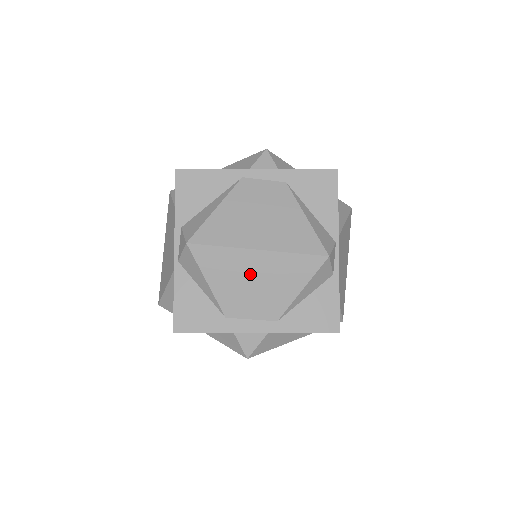
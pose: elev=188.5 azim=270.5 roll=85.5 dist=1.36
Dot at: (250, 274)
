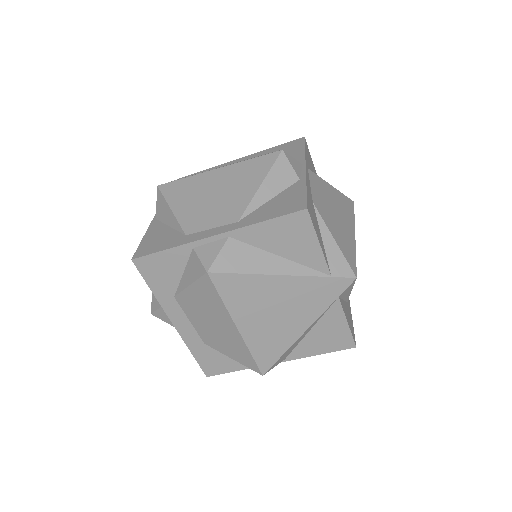
Dot at: (210, 190)
